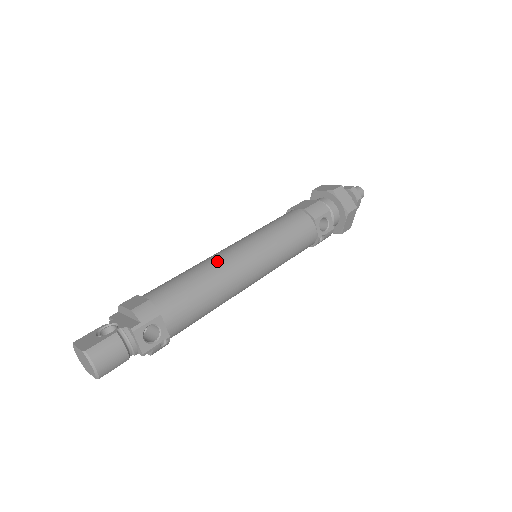
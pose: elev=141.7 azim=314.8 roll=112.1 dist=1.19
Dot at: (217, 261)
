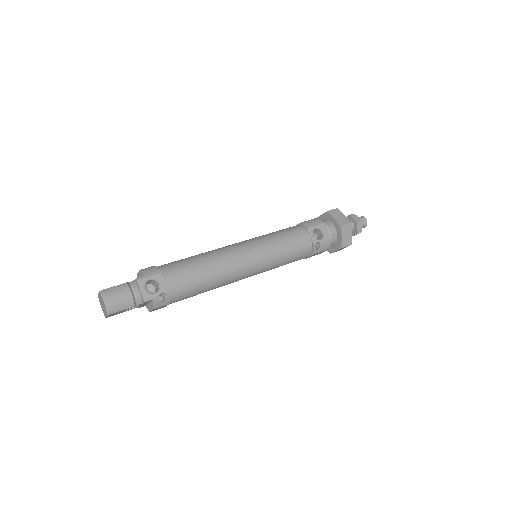
Dot at: (216, 249)
